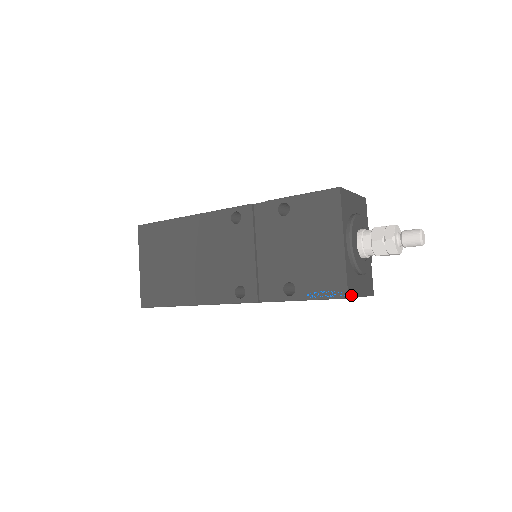
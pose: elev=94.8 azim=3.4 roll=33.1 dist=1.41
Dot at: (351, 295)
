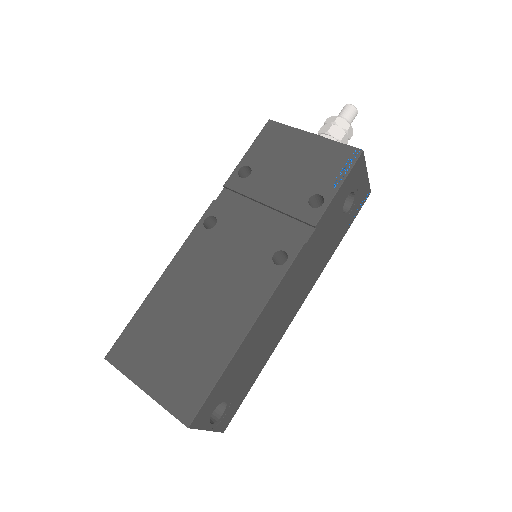
Dot at: (361, 155)
